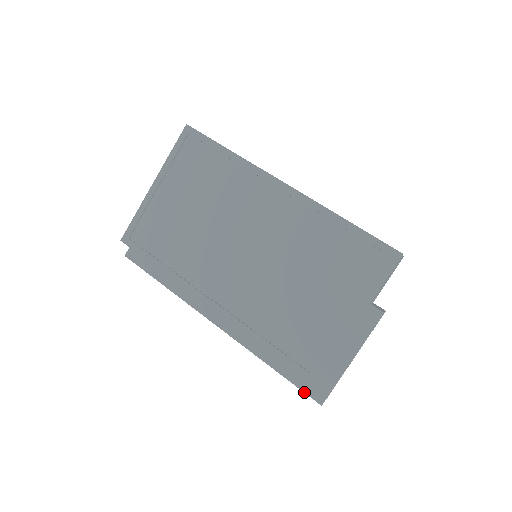
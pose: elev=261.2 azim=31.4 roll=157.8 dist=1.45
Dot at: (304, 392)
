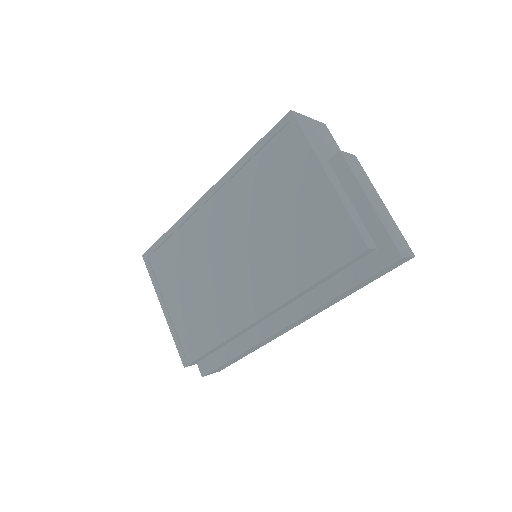
Dot at: (381, 269)
